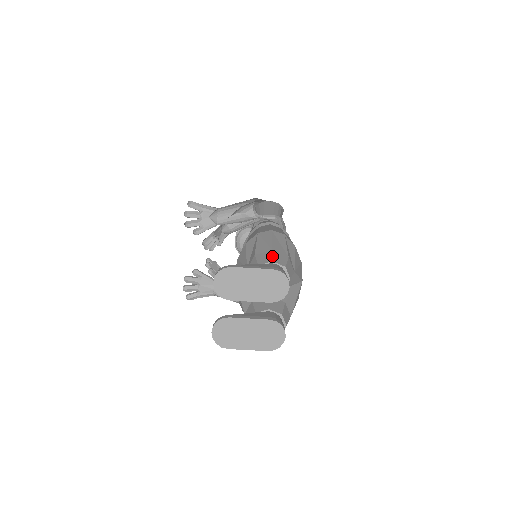
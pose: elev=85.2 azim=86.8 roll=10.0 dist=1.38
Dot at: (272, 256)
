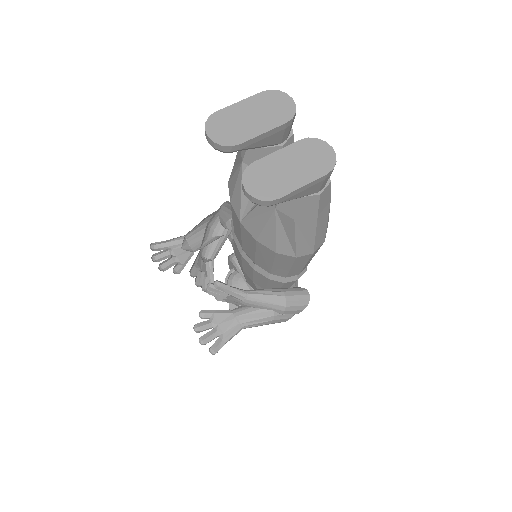
Dot at: occluded
